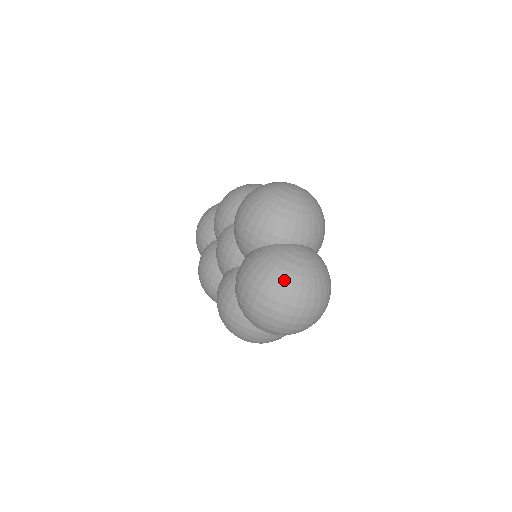
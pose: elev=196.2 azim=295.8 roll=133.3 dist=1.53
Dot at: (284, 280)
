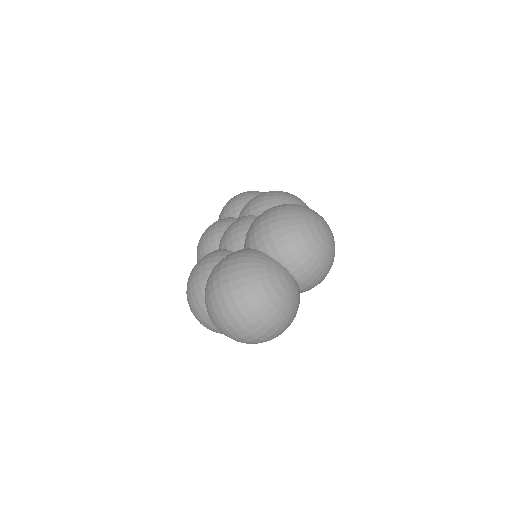
Dot at: (254, 290)
